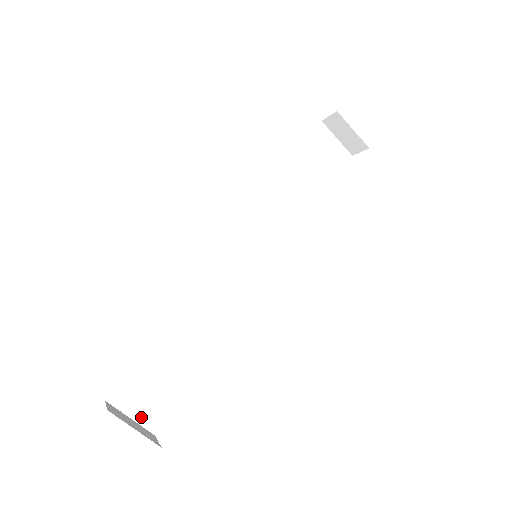
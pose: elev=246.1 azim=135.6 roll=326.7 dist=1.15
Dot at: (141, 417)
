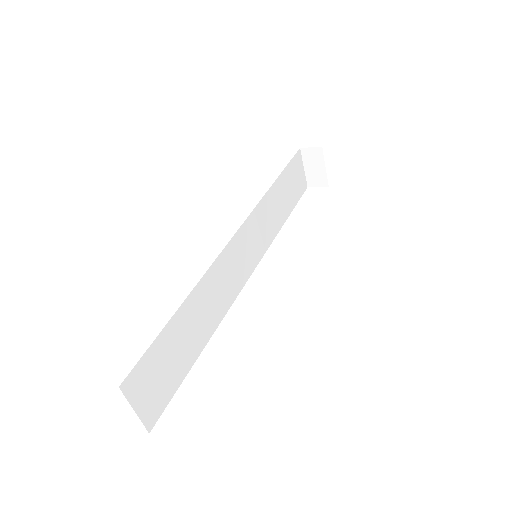
Dot at: (143, 410)
